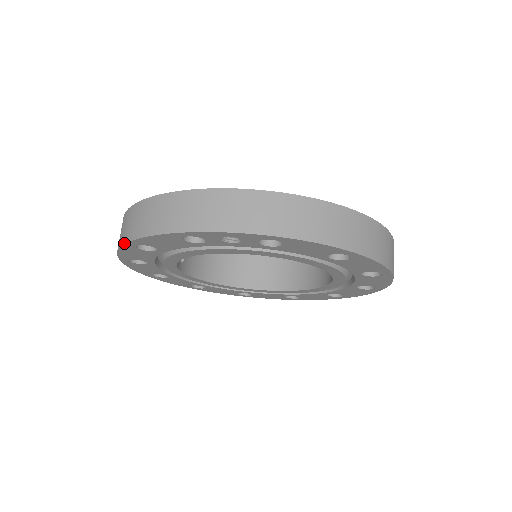
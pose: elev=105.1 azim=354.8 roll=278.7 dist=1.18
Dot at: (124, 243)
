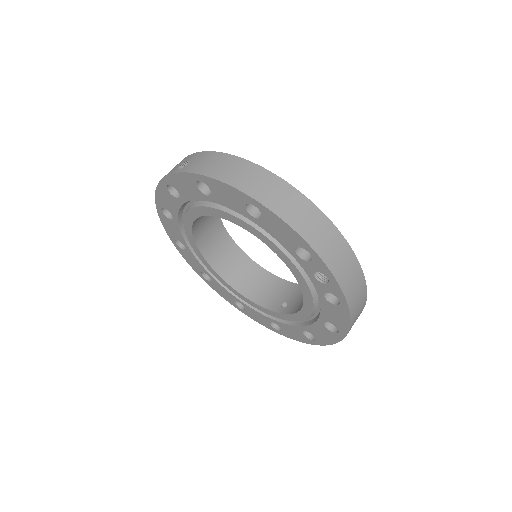
Dot at: (251, 196)
